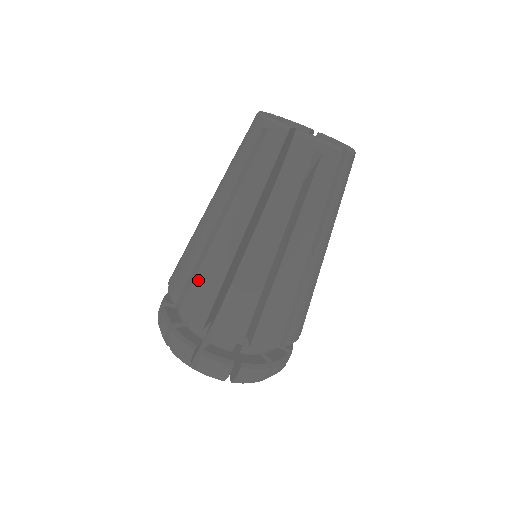
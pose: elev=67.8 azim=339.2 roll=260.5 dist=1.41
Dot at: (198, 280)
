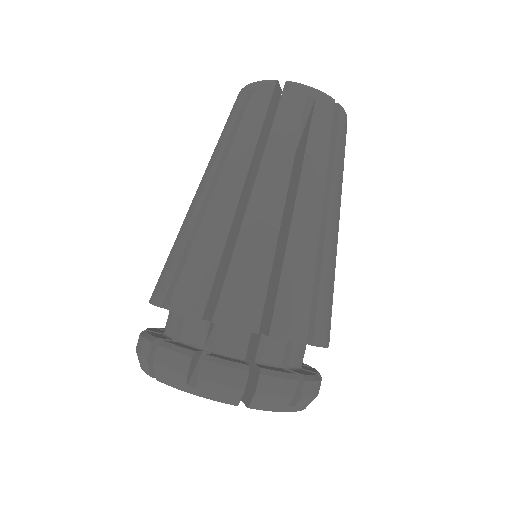
Dot at: (190, 262)
